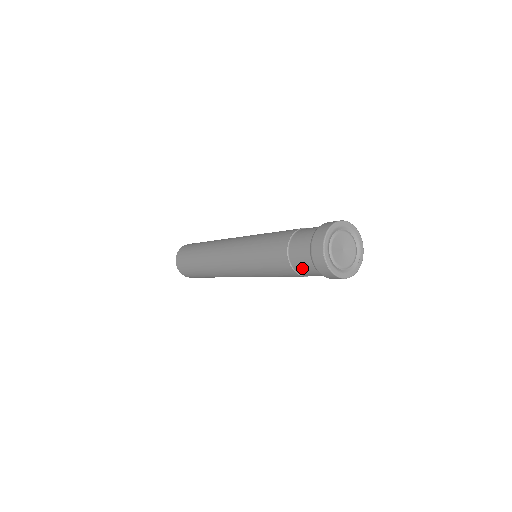
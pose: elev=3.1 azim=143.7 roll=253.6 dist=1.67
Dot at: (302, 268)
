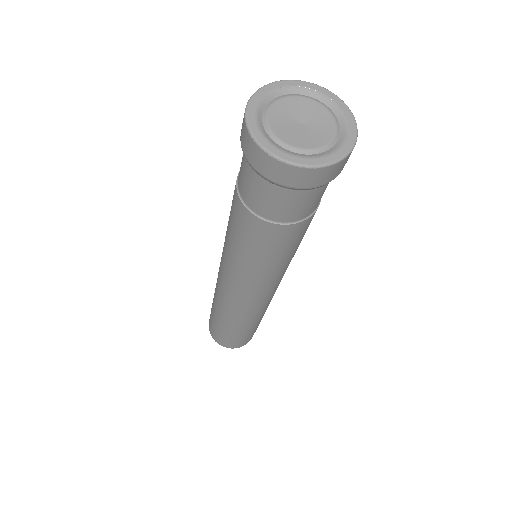
Dot at: (274, 208)
